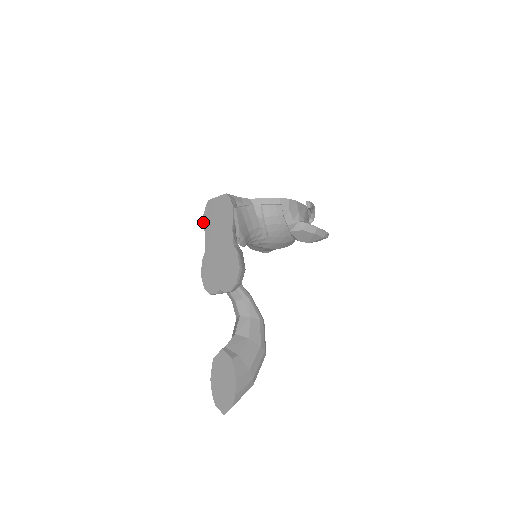
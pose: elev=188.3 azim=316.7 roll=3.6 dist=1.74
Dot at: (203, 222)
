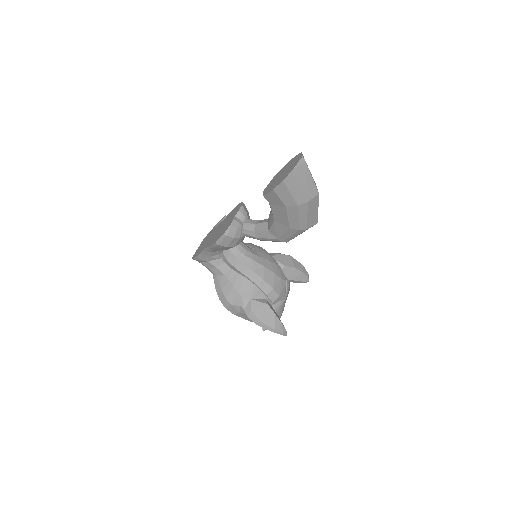
Dot at: (195, 257)
